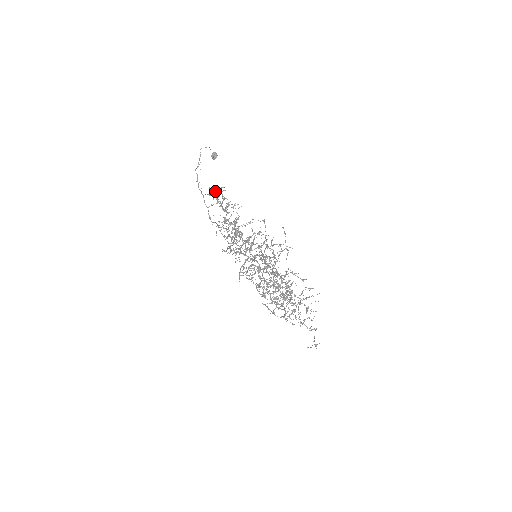
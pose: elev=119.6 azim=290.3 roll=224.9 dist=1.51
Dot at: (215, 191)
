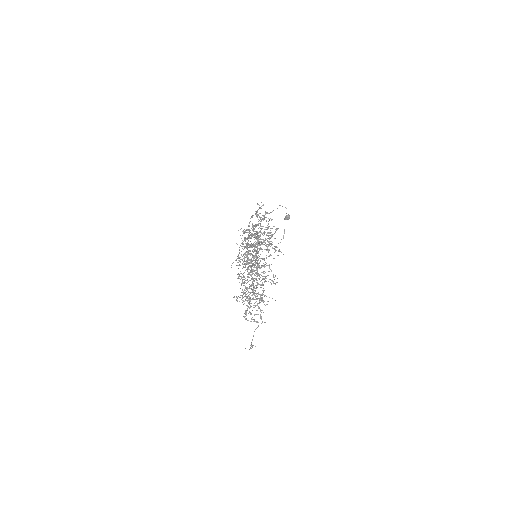
Dot at: (261, 206)
